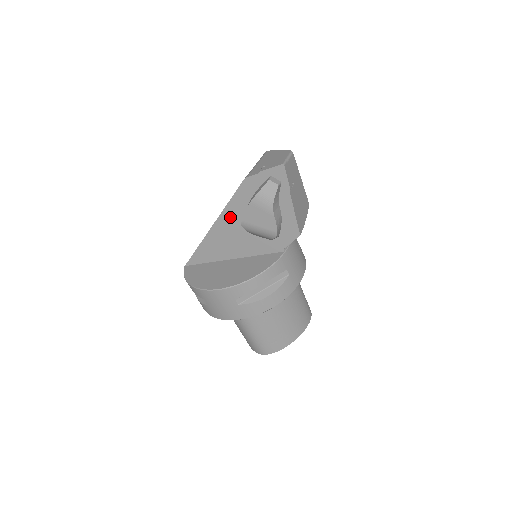
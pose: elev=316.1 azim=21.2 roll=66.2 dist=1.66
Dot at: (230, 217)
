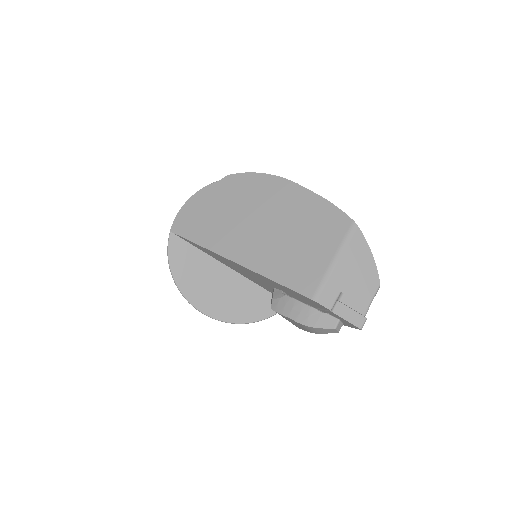
Dot at: (264, 278)
